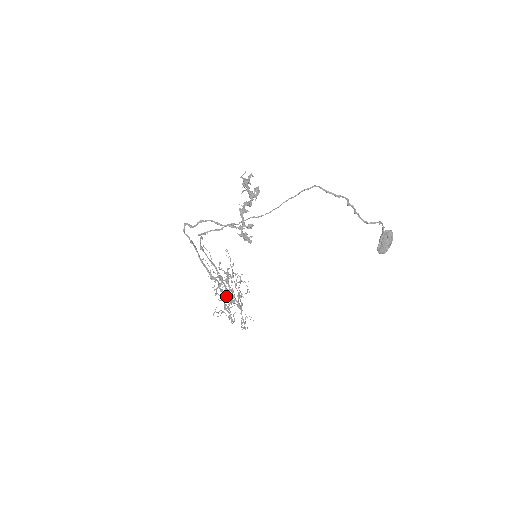
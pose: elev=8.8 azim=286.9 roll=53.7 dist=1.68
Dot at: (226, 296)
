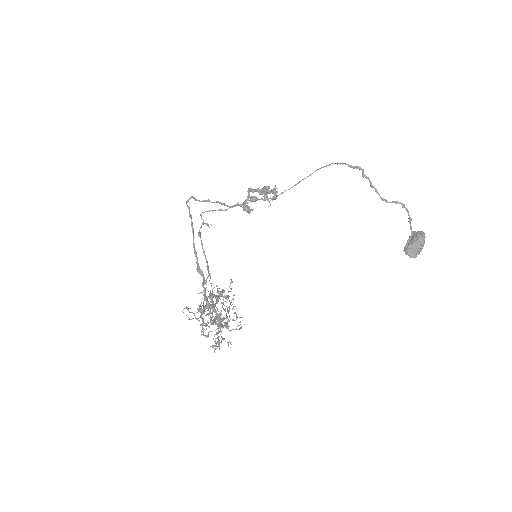
Dot at: occluded
